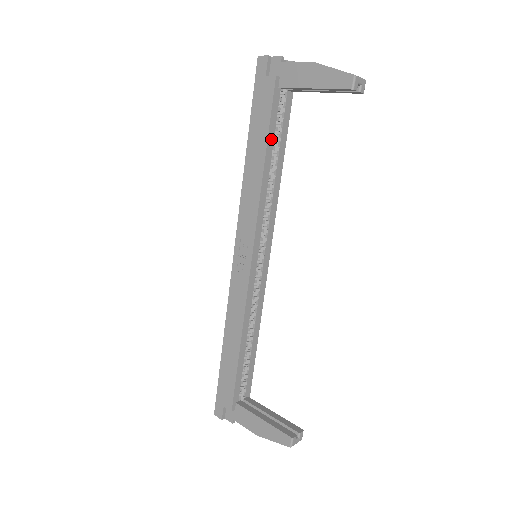
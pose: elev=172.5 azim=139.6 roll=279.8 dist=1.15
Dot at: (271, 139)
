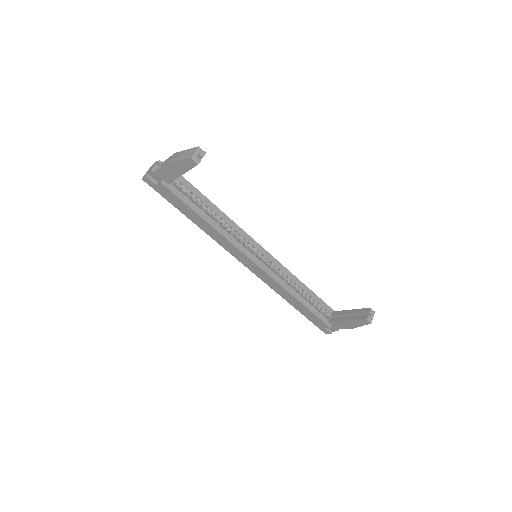
Dot at: (195, 207)
